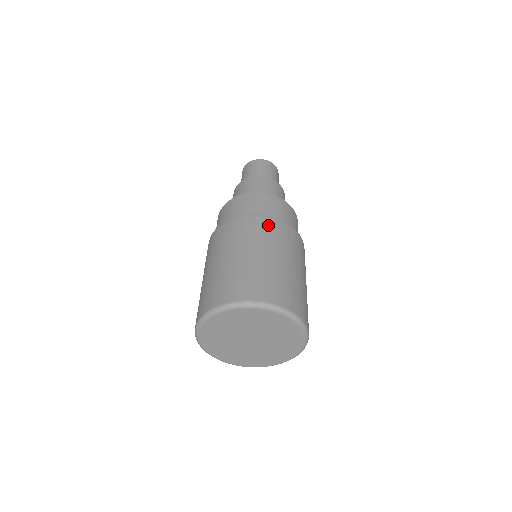
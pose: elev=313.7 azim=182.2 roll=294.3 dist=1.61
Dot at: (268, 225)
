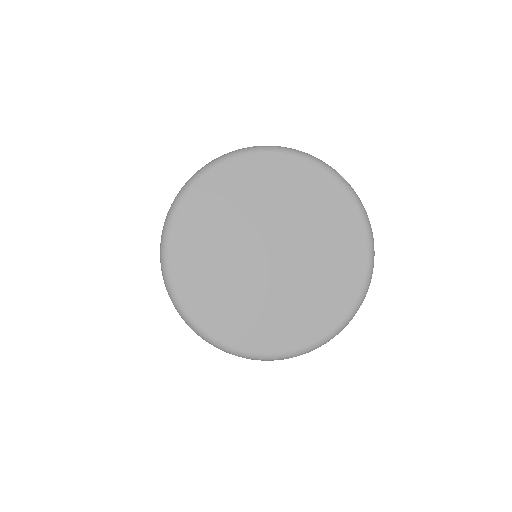
Dot at: occluded
